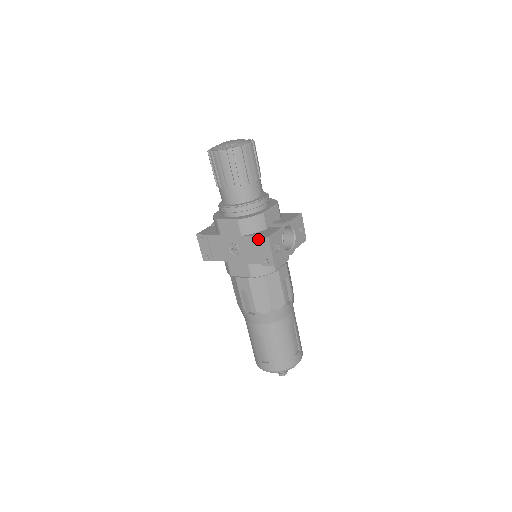
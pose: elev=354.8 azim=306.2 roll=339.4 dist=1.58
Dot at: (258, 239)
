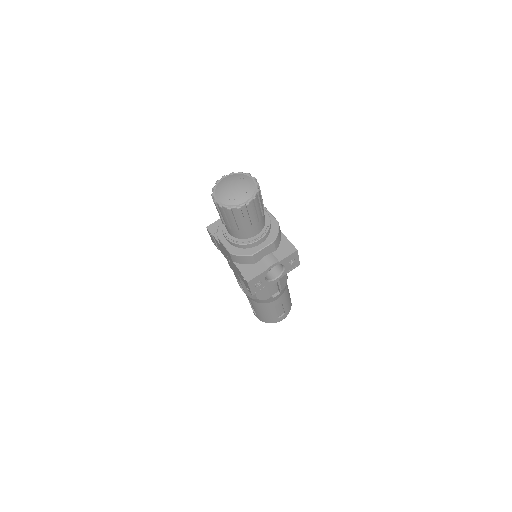
Dot at: (242, 276)
